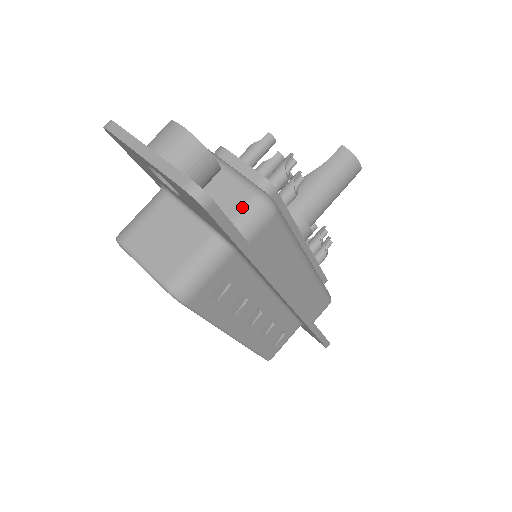
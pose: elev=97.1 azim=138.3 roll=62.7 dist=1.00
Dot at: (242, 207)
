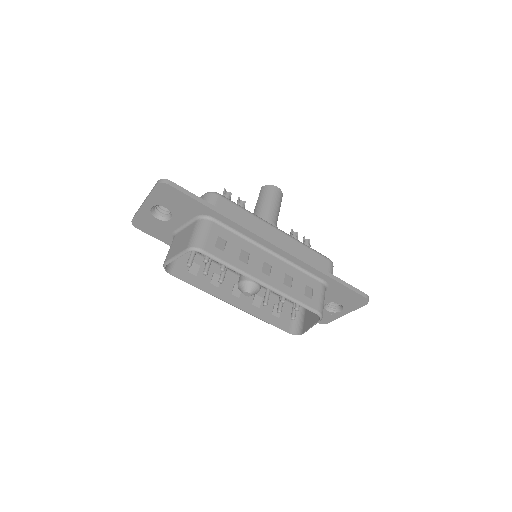
Dot at: occluded
